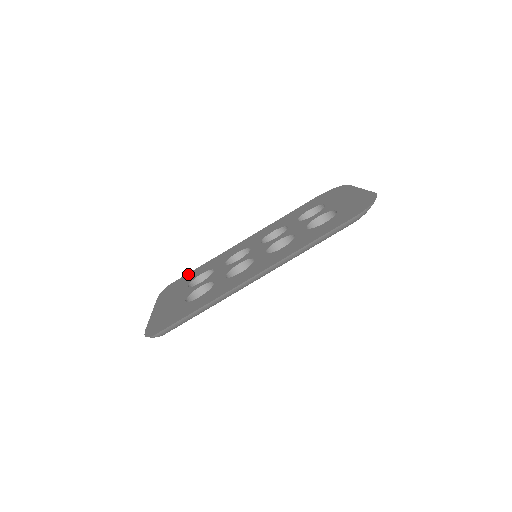
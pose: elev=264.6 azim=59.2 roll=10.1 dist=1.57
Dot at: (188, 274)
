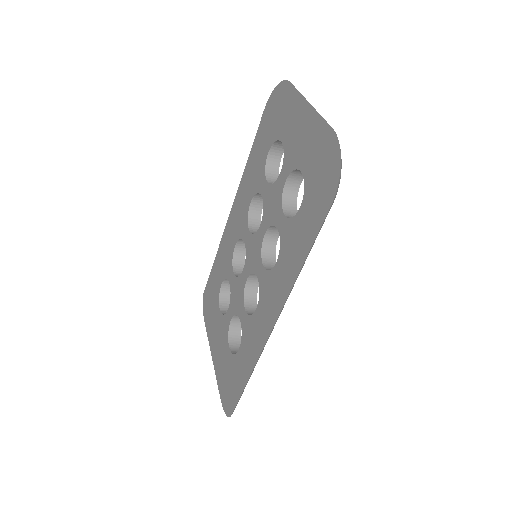
Dot at: (210, 278)
